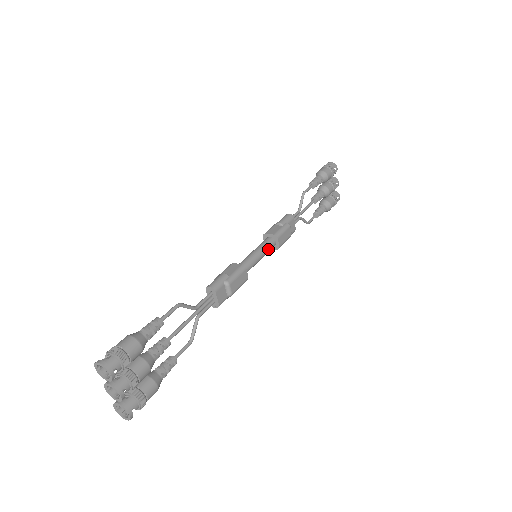
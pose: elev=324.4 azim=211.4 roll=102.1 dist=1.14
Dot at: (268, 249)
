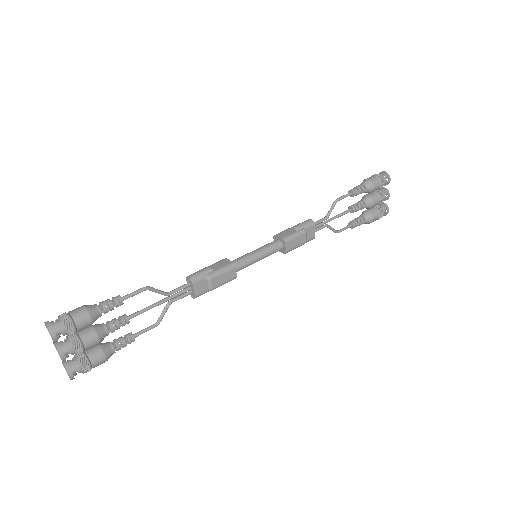
Dot at: (271, 252)
